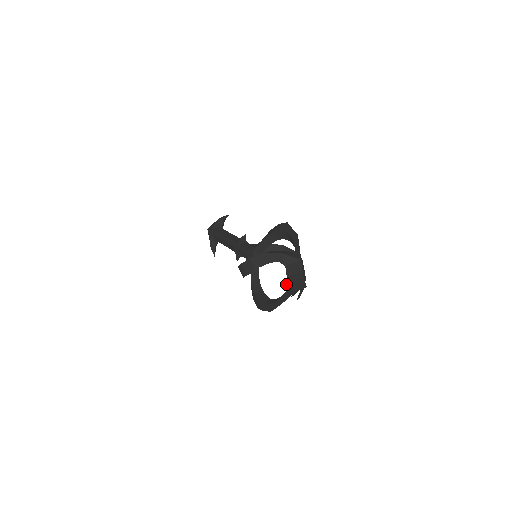
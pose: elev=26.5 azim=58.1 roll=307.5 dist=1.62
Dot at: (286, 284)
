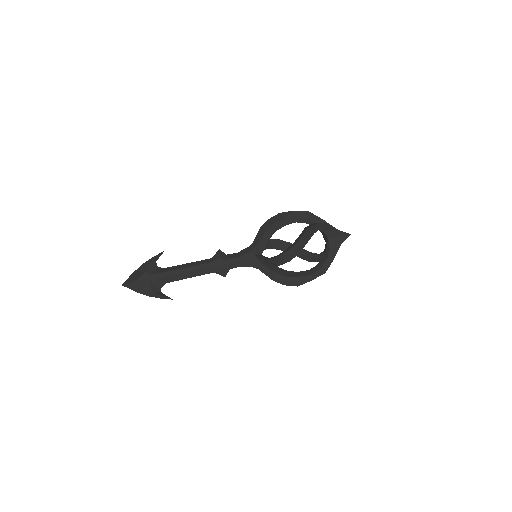
Dot at: (329, 244)
